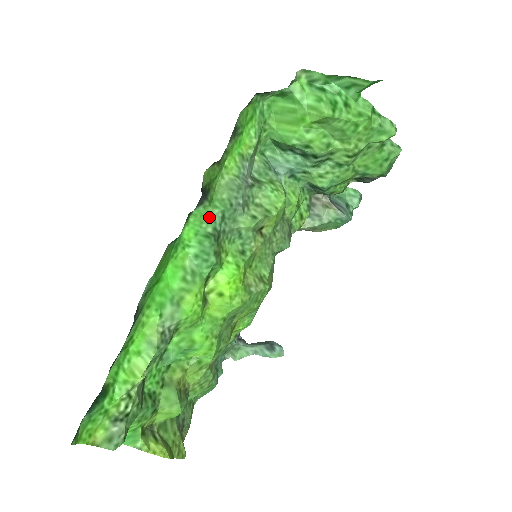
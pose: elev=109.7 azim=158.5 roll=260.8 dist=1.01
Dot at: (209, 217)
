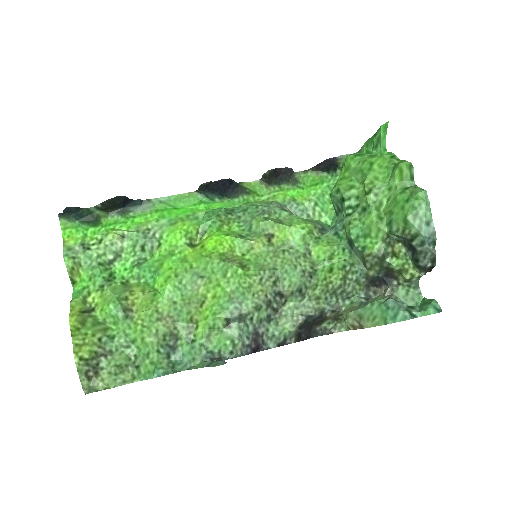
Dot at: (237, 207)
